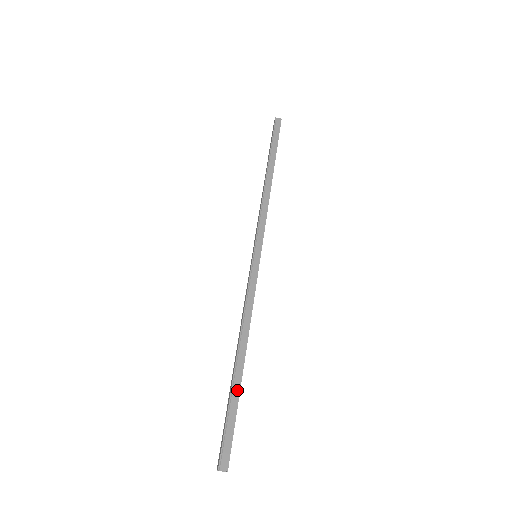
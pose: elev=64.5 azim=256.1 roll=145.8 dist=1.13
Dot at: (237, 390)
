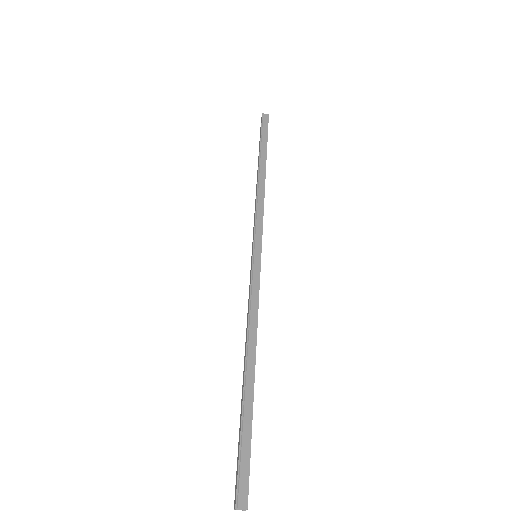
Dot at: (249, 408)
